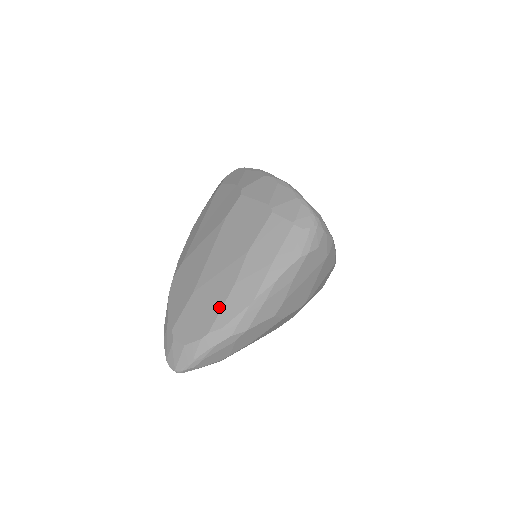
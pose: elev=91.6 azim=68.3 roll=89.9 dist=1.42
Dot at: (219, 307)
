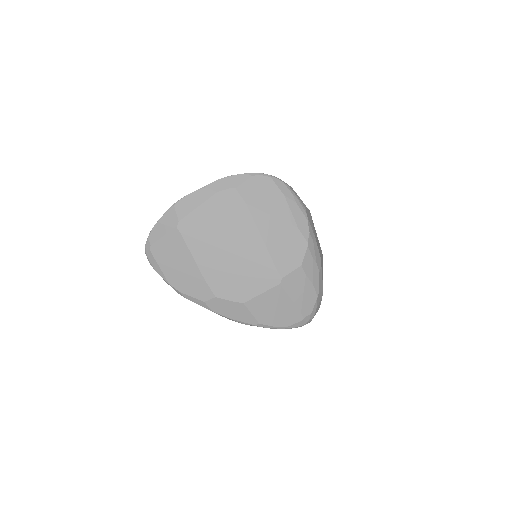
Dot at: occluded
